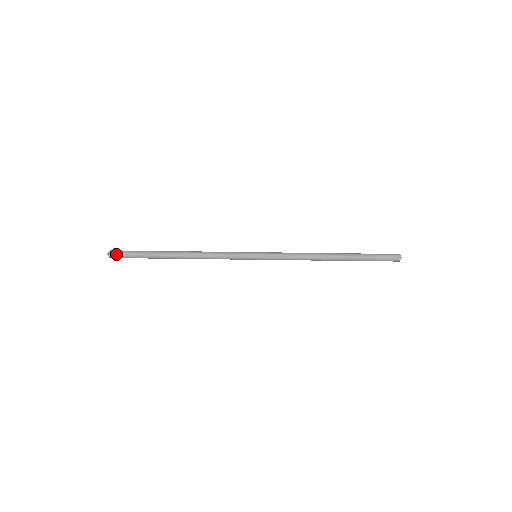
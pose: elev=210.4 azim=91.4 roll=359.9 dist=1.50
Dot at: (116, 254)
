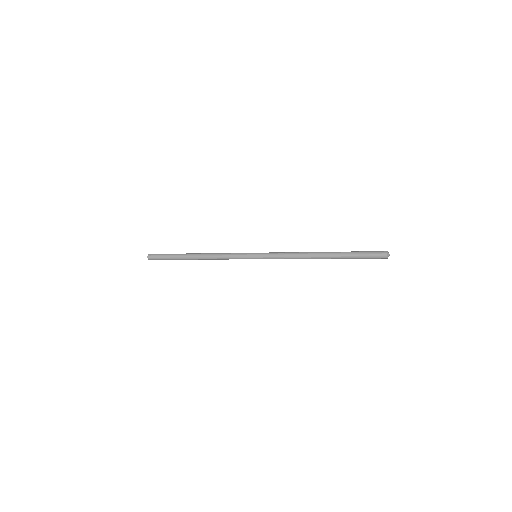
Dot at: (153, 259)
